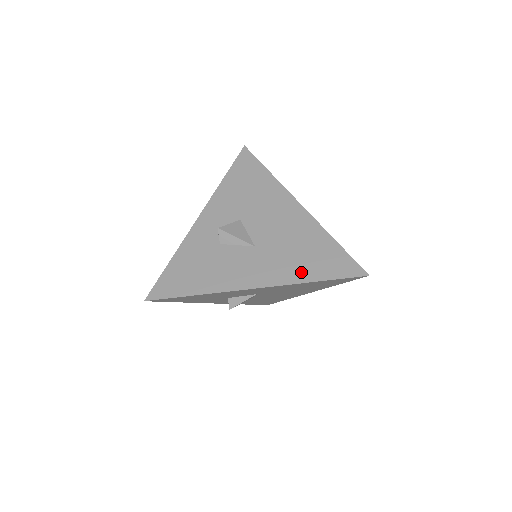
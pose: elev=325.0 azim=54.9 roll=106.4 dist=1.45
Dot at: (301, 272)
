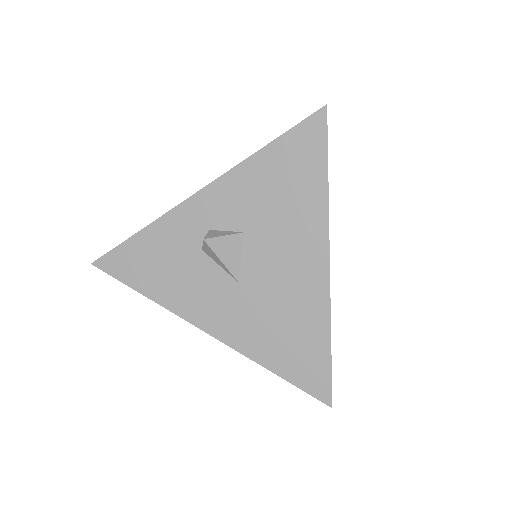
Dot at: (266, 351)
